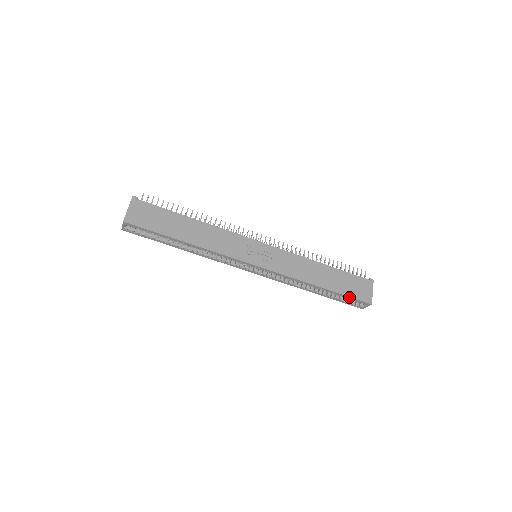
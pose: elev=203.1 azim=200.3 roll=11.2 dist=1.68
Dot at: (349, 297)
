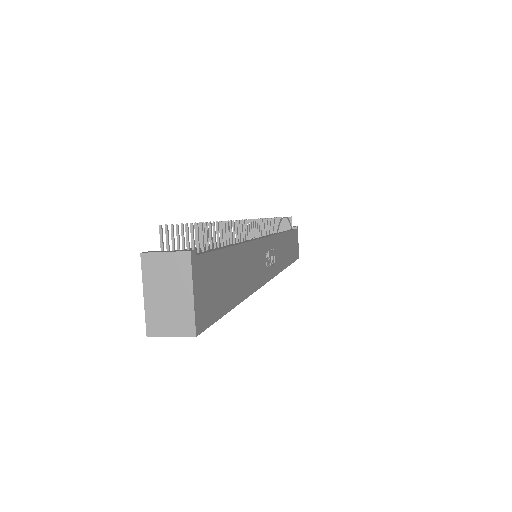
Dot at: (294, 261)
